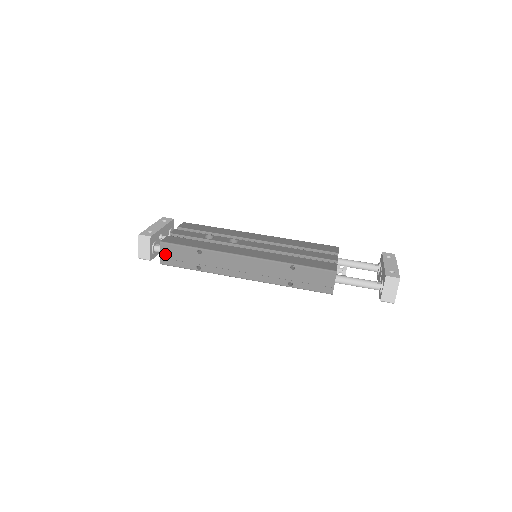
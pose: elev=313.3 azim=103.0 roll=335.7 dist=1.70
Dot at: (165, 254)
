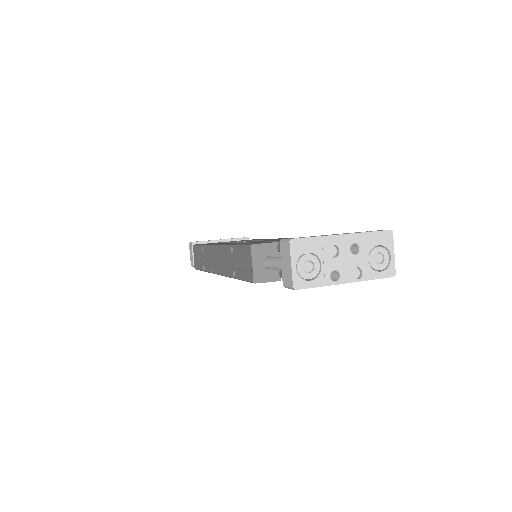
Dot at: (195, 257)
